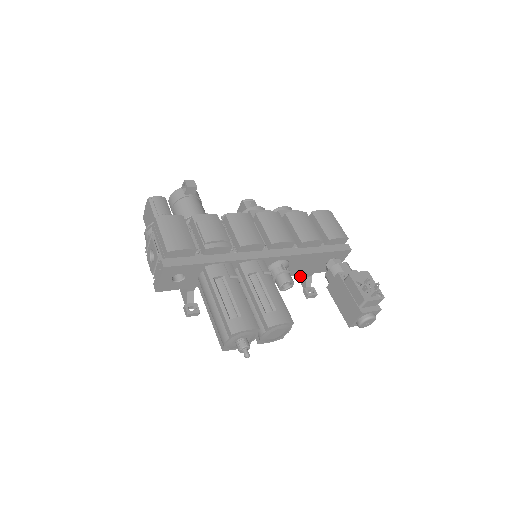
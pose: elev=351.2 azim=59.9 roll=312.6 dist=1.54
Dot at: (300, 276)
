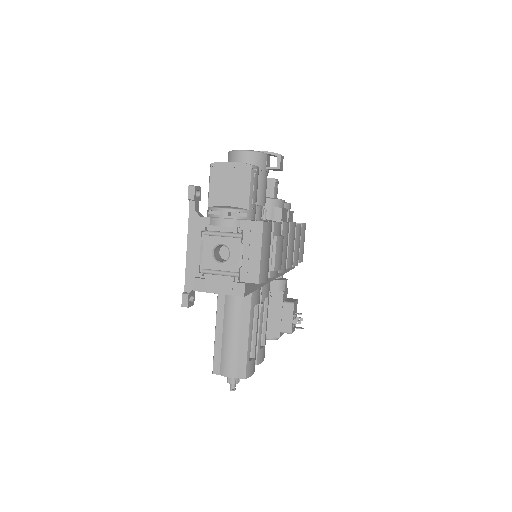
Dot at: occluded
